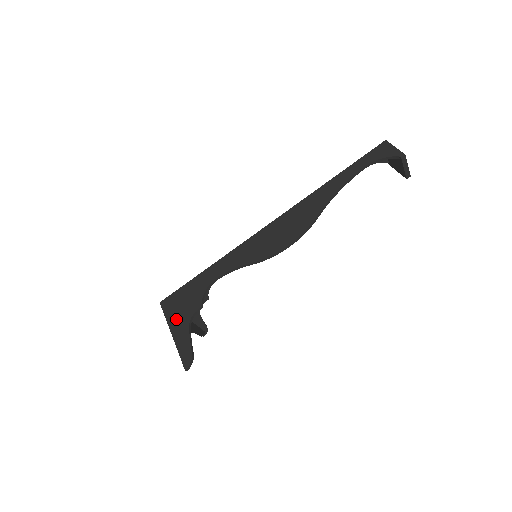
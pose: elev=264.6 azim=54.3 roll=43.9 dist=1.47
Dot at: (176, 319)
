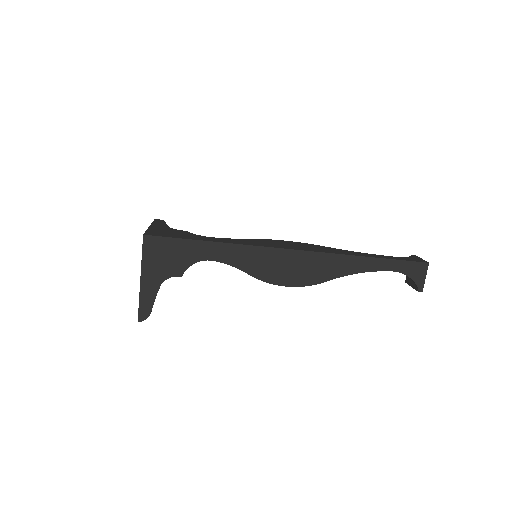
Dot at: (152, 269)
